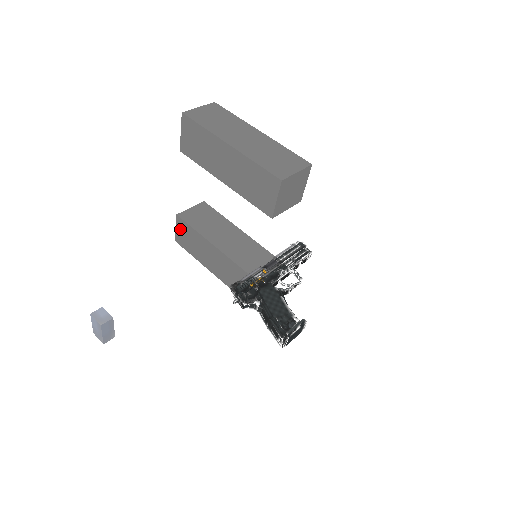
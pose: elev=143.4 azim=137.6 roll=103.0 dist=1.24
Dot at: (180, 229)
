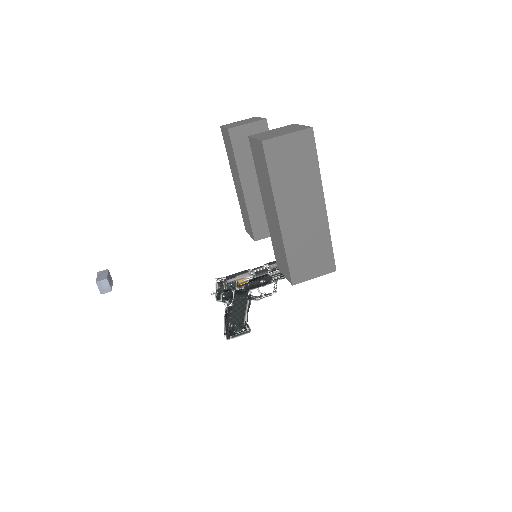
Dot at: (226, 135)
